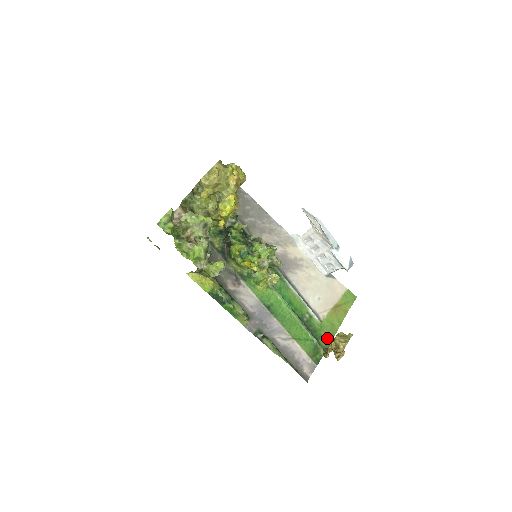
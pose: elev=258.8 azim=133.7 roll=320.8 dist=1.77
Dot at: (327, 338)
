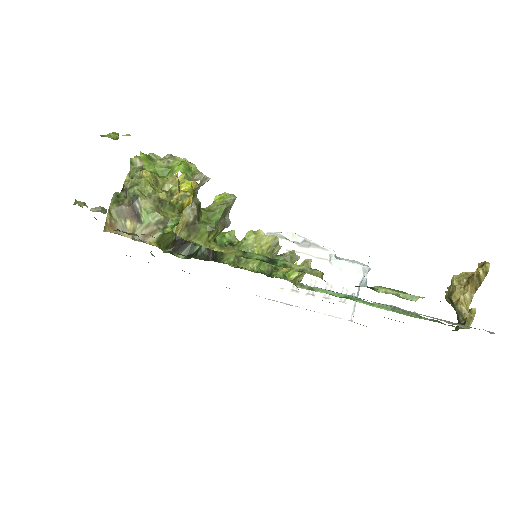
Dot at: occluded
